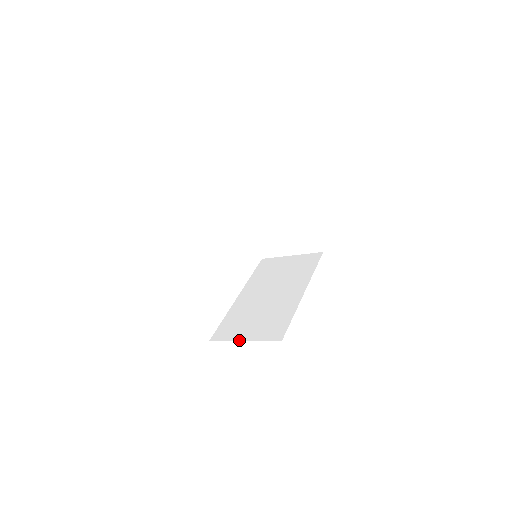
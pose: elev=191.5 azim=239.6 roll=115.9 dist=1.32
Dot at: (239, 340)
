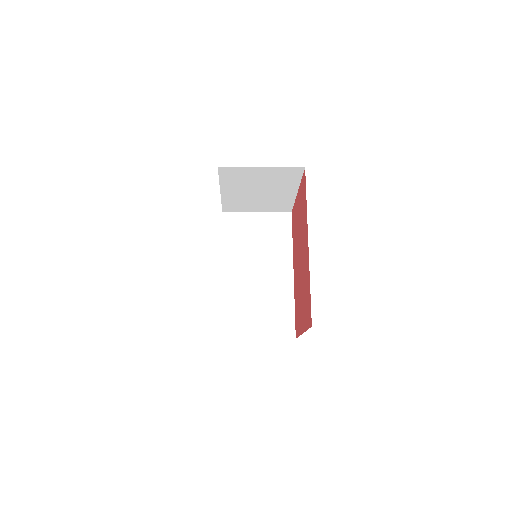
Dot at: (253, 338)
